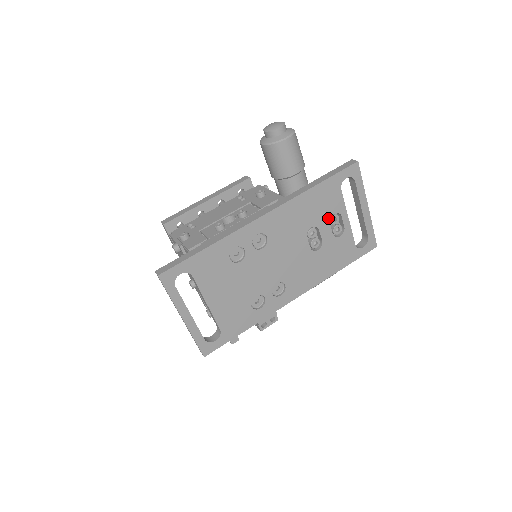
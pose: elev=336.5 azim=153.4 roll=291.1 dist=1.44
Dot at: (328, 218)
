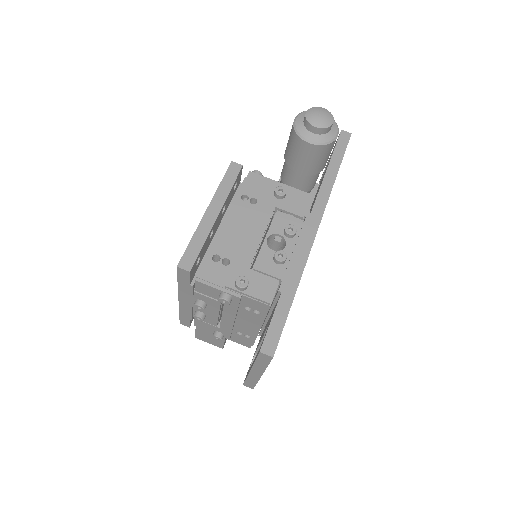
Dot at: occluded
